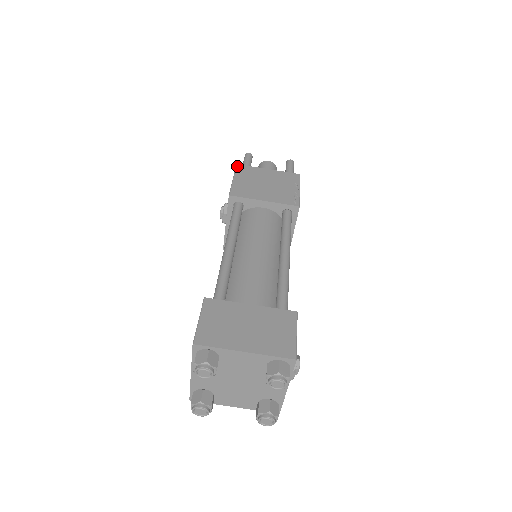
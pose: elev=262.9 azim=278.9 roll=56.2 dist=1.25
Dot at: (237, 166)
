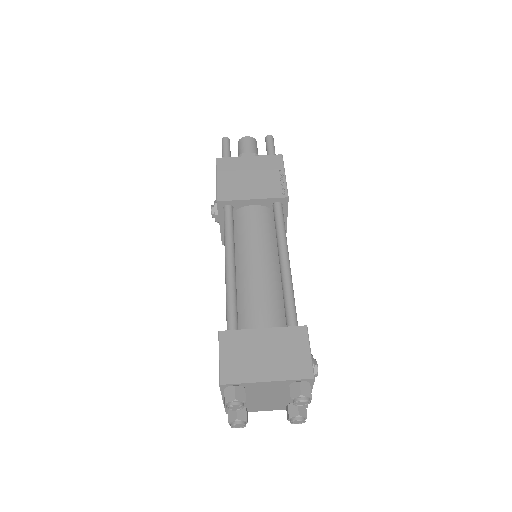
Dot at: (217, 161)
